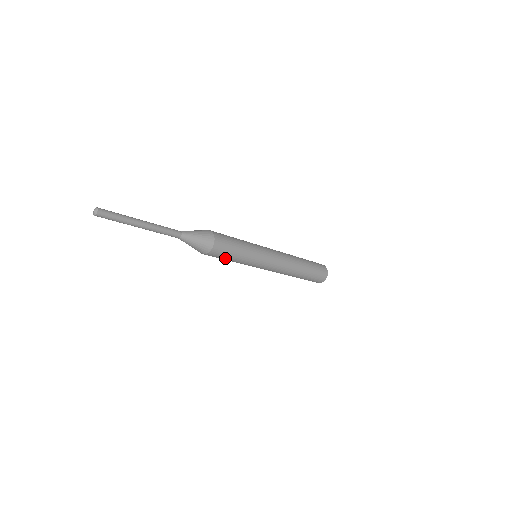
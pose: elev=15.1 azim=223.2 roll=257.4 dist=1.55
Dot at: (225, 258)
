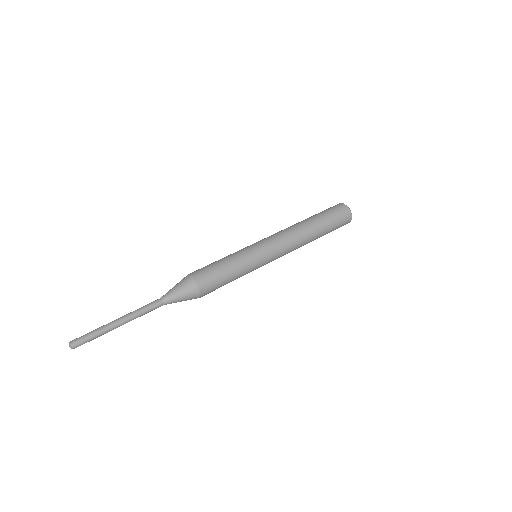
Dot at: occluded
